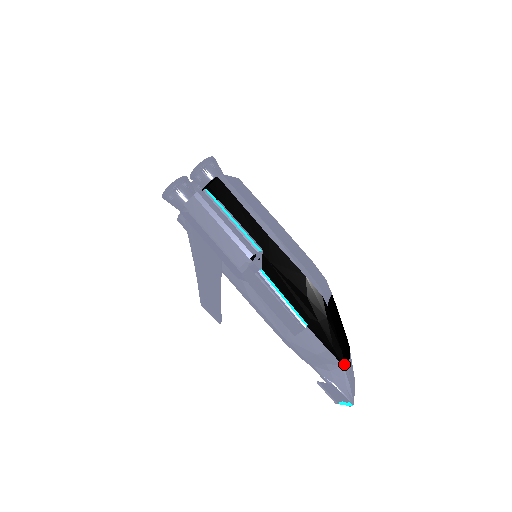
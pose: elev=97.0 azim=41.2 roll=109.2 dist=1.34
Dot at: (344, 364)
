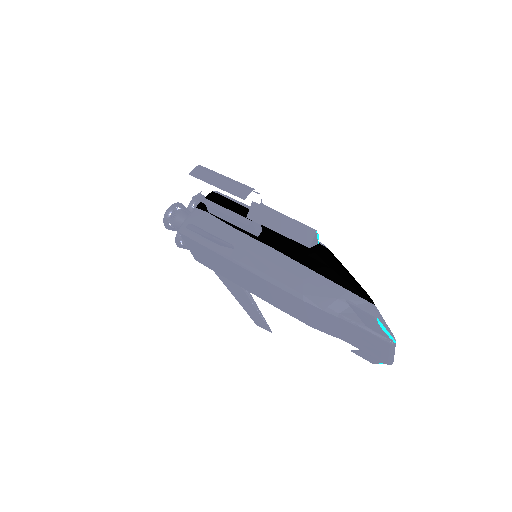
Dot at: (370, 301)
